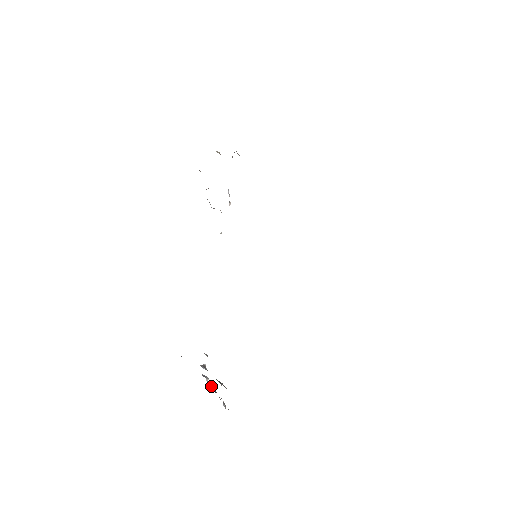
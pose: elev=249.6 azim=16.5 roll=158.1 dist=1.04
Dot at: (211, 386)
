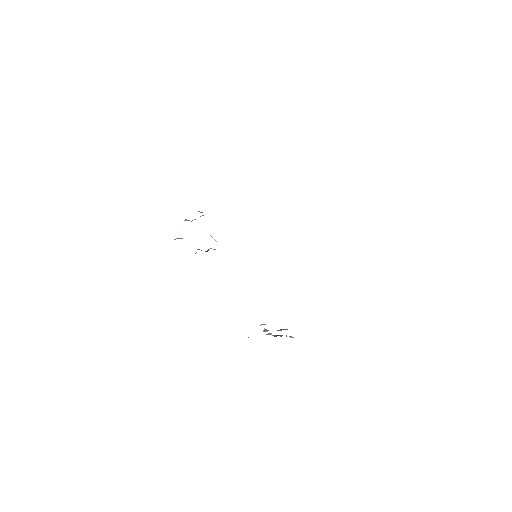
Dot at: (276, 335)
